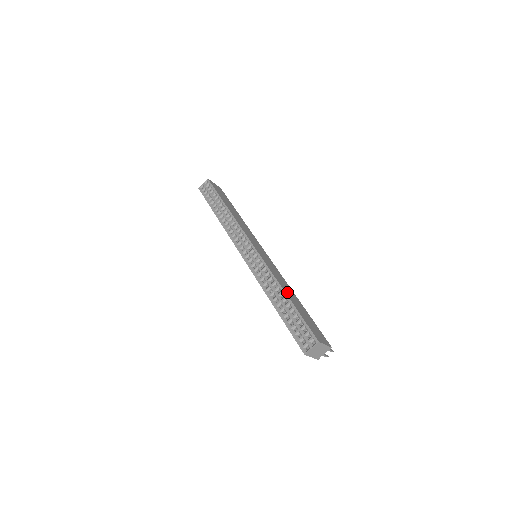
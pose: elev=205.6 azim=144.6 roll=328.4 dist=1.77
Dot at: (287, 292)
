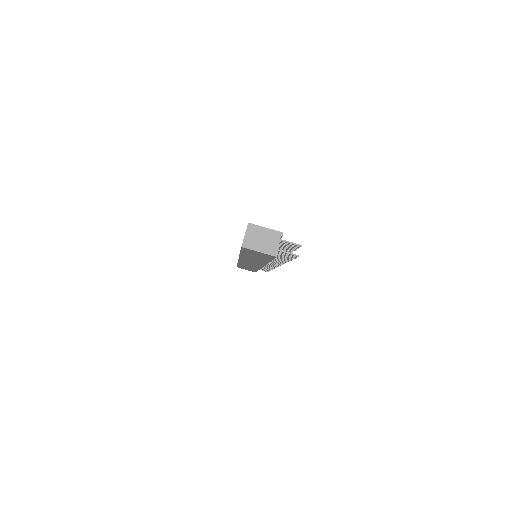
Dot at: occluded
